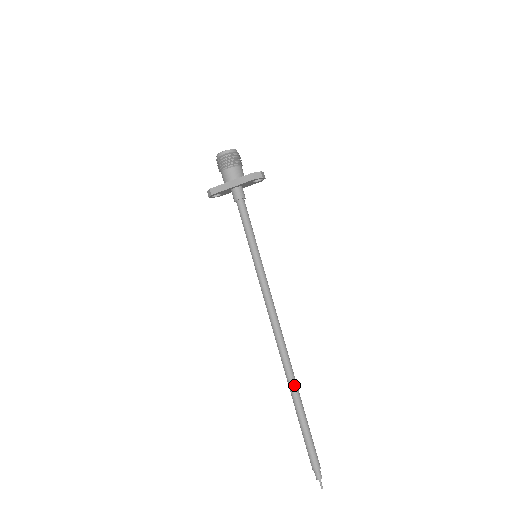
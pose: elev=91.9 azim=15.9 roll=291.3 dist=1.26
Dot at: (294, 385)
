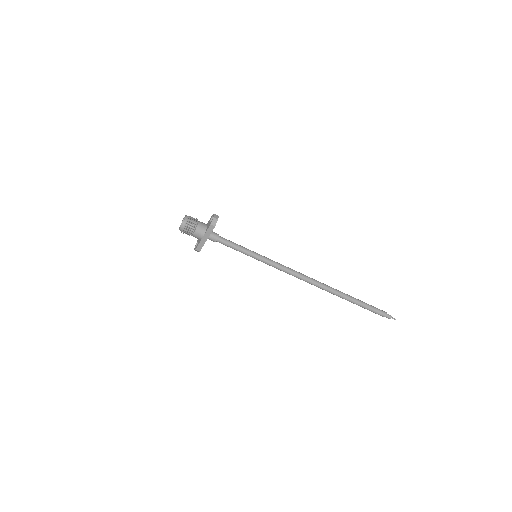
Dot at: (338, 293)
